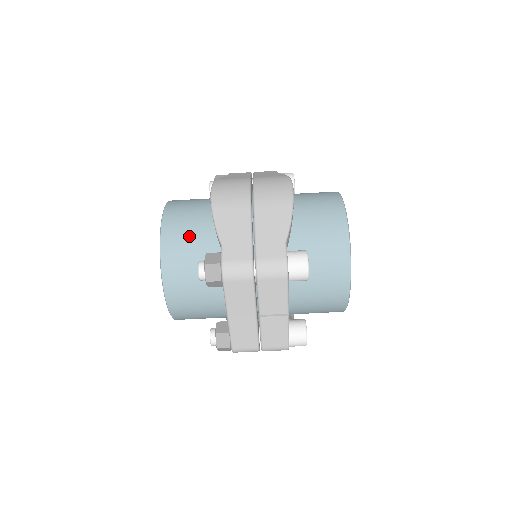
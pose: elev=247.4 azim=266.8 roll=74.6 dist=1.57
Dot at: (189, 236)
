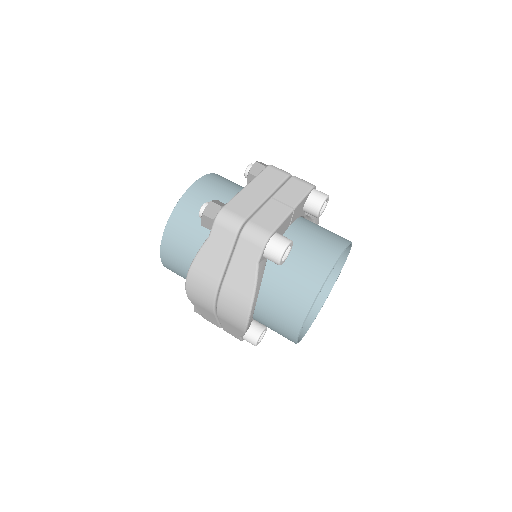
Dot at: occluded
